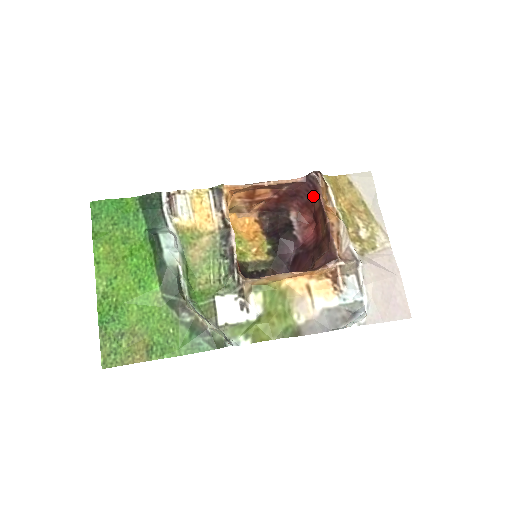
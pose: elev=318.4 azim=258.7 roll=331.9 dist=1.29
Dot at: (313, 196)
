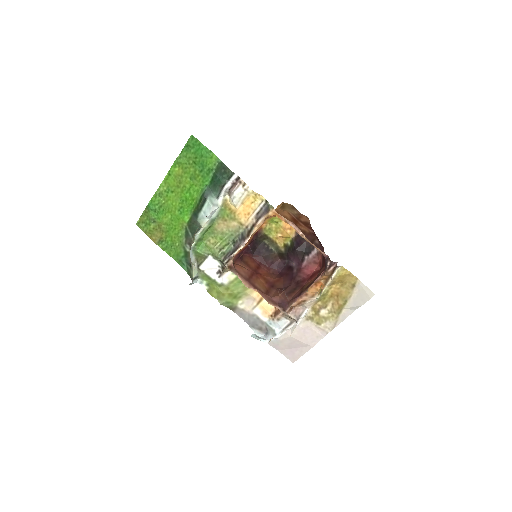
Dot at: occluded
